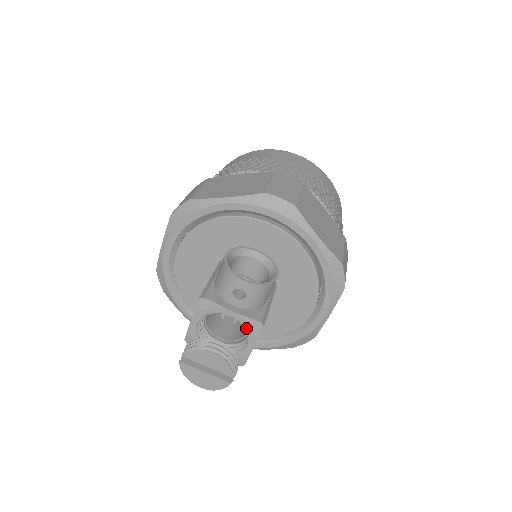
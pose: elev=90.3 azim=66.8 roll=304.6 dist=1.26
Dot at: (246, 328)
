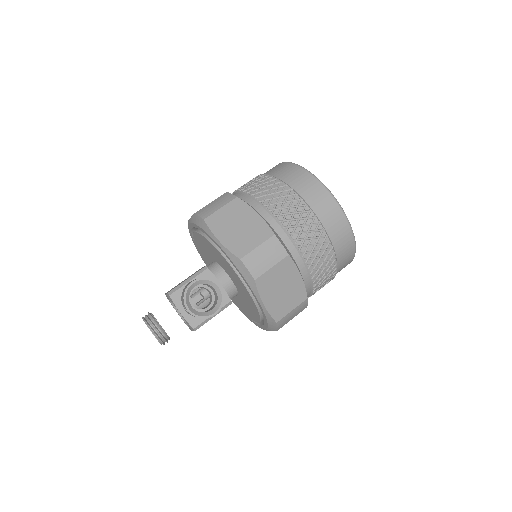
Dot at: (187, 323)
